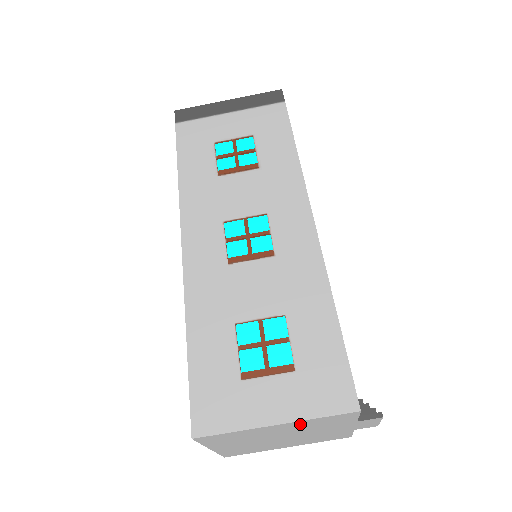
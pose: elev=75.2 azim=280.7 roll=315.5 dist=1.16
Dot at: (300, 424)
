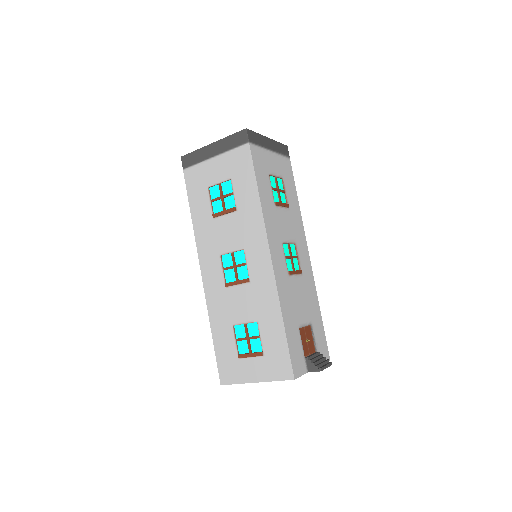
Dot at: occluded
